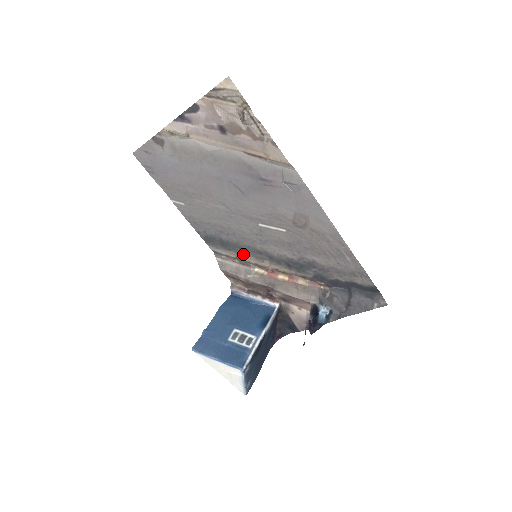
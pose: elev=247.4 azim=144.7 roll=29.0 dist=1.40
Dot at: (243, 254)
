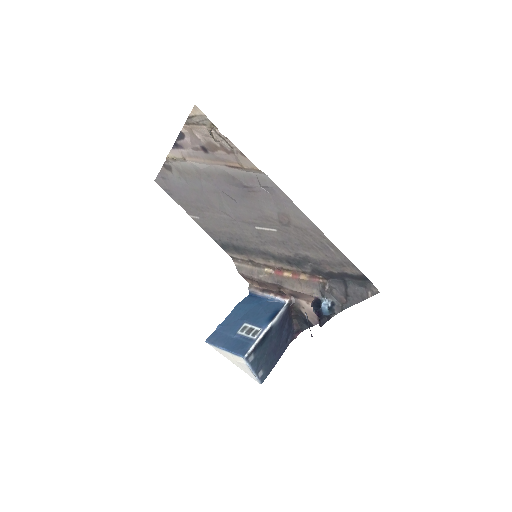
Dot at: (253, 256)
